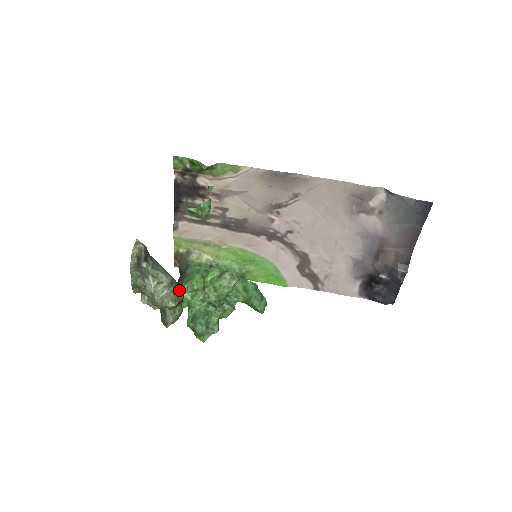
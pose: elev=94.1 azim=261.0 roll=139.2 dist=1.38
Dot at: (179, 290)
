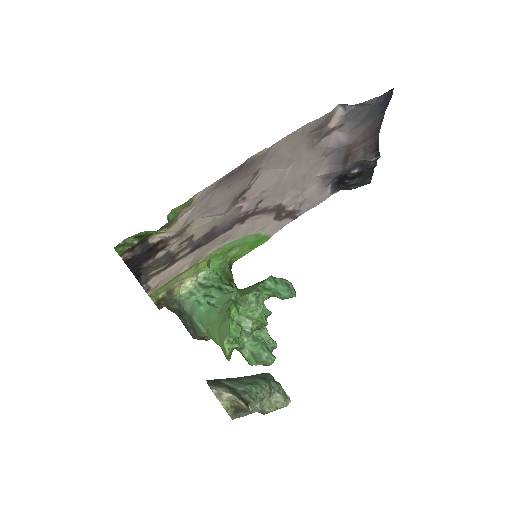
Dot at: (274, 382)
